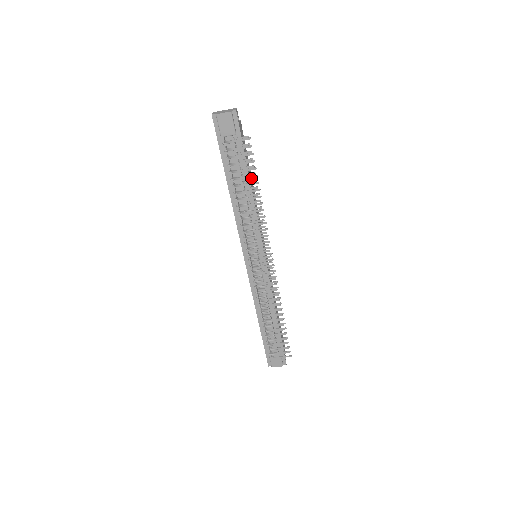
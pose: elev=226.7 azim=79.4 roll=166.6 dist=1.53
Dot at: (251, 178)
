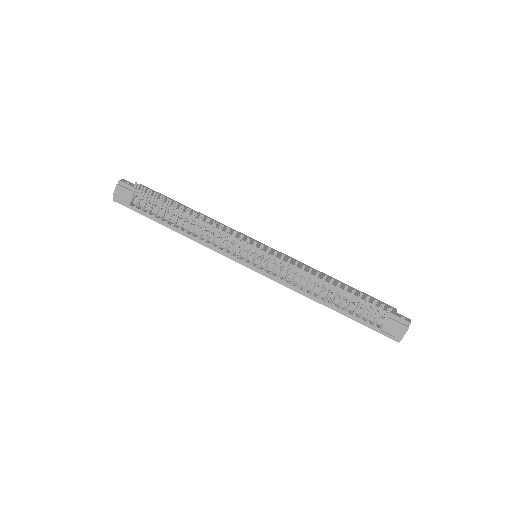
Dot at: (186, 208)
